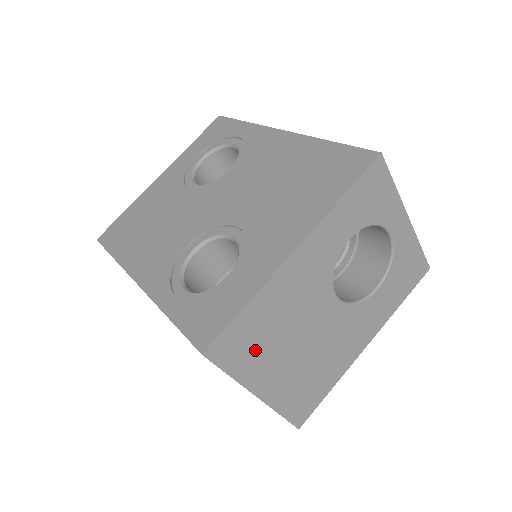
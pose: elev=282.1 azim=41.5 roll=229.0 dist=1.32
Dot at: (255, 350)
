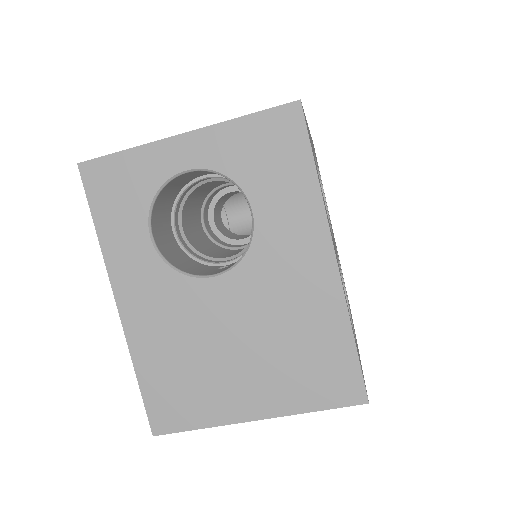
Dot at: (194, 393)
